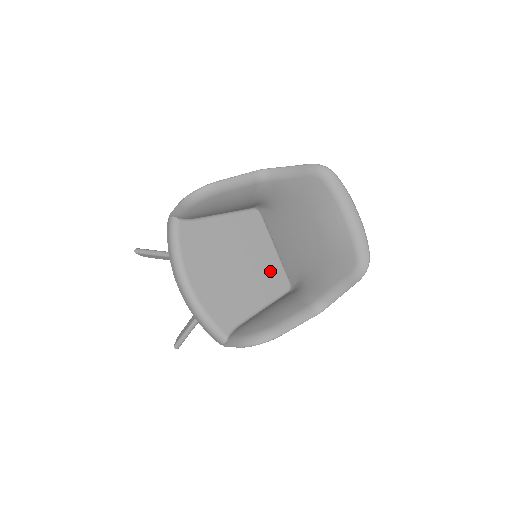
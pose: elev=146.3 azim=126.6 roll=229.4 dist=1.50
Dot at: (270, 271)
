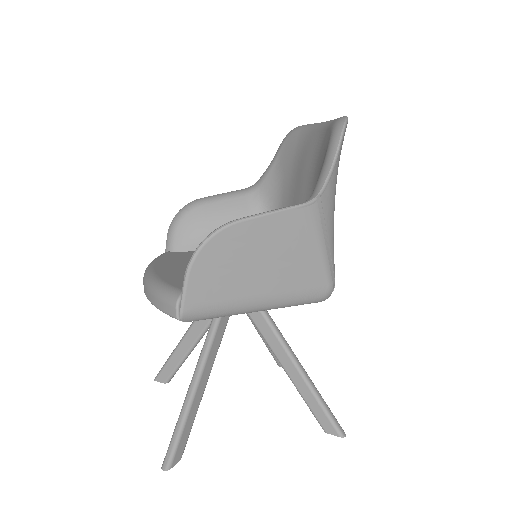
Dot at: occluded
